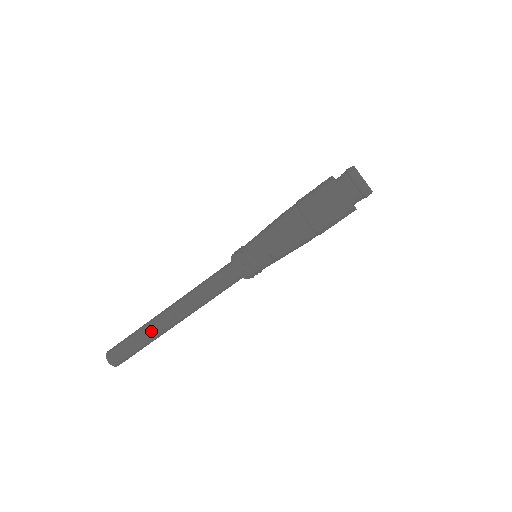
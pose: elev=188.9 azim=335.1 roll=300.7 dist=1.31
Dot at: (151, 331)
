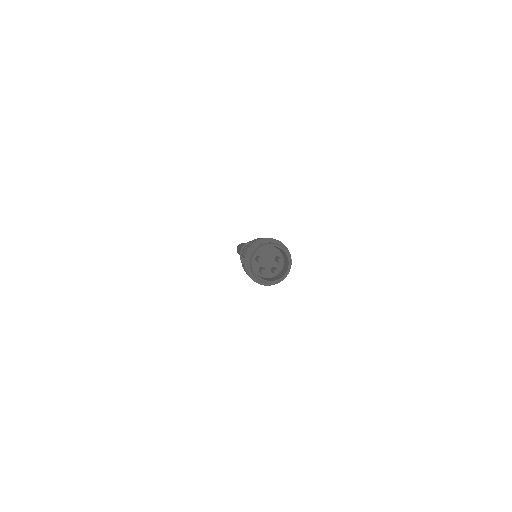
Dot at: occluded
